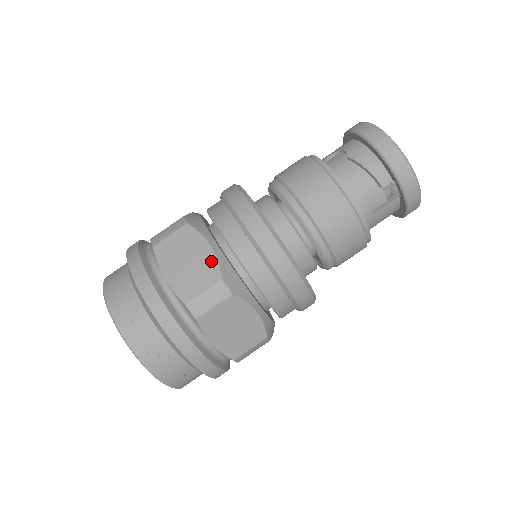
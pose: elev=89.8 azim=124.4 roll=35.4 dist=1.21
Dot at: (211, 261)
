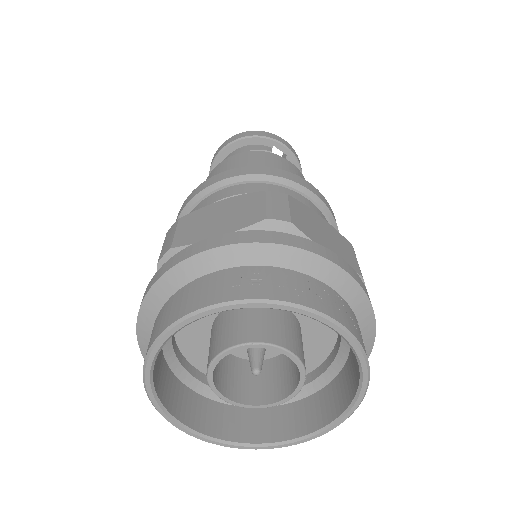
Dot at: (238, 199)
